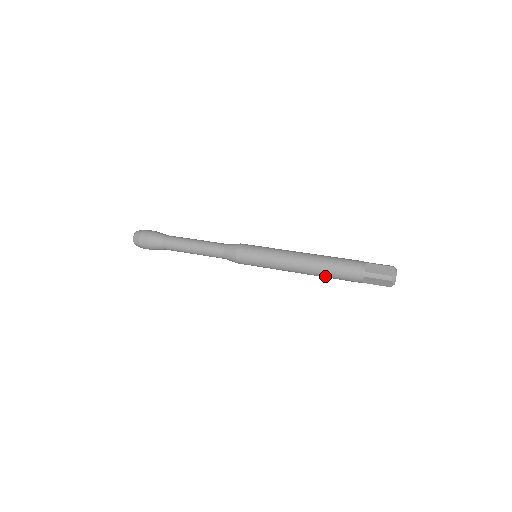
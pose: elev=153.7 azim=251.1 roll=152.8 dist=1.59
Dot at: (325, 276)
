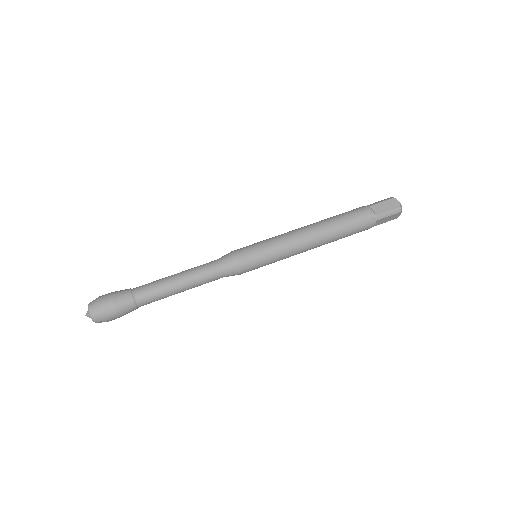
Dot at: (338, 239)
